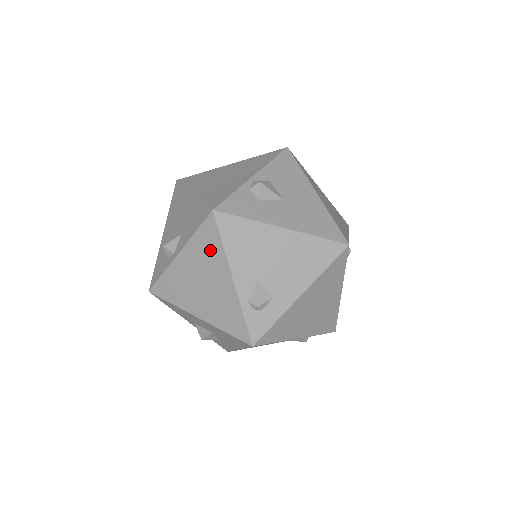
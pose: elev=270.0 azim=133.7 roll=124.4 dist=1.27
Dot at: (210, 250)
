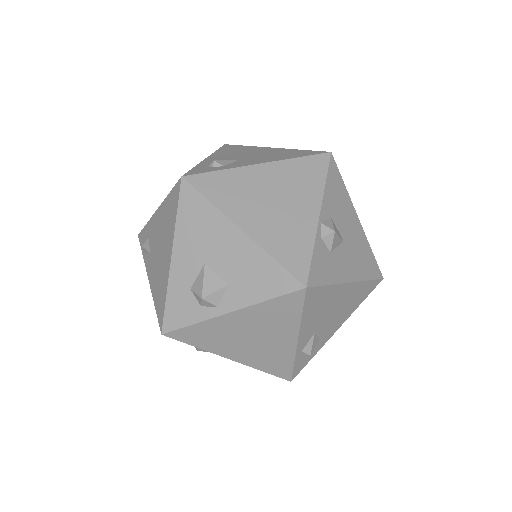
Dot at: (281, 317)
